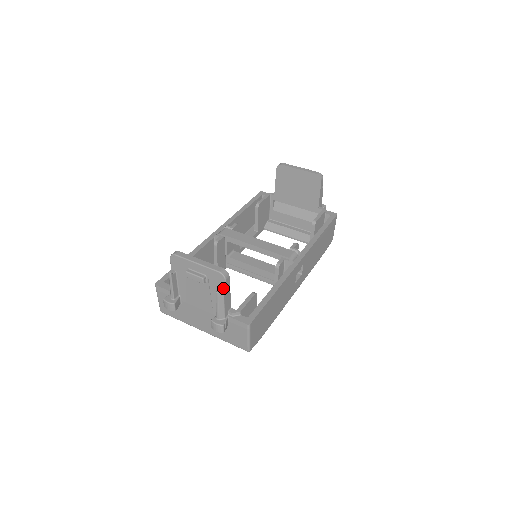
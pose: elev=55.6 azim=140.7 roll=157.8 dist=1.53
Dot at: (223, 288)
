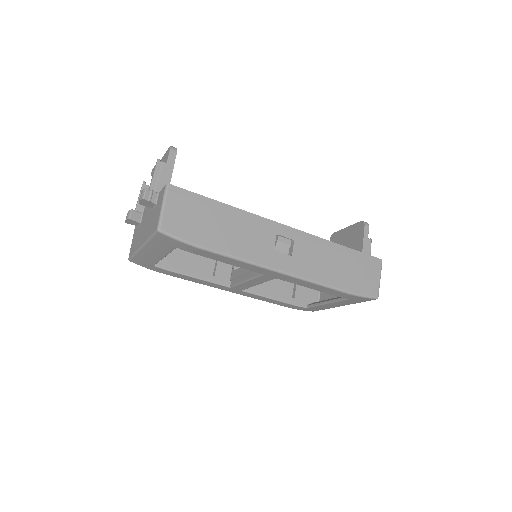
Dot at: (166, 161)
